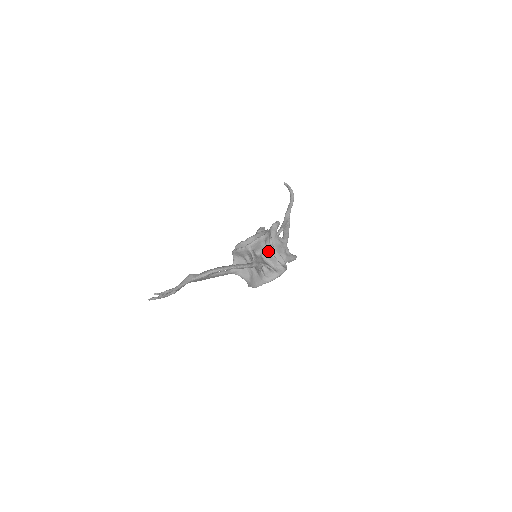
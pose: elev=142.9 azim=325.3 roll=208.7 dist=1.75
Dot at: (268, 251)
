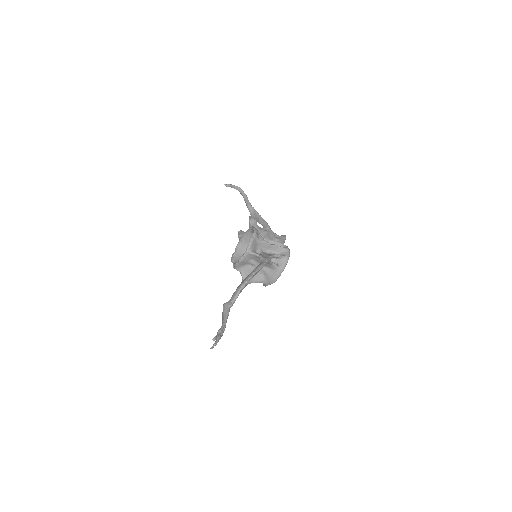
Dot at: (266, 243)
